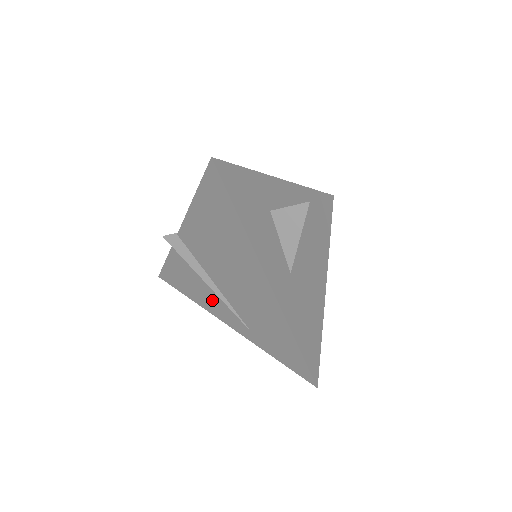
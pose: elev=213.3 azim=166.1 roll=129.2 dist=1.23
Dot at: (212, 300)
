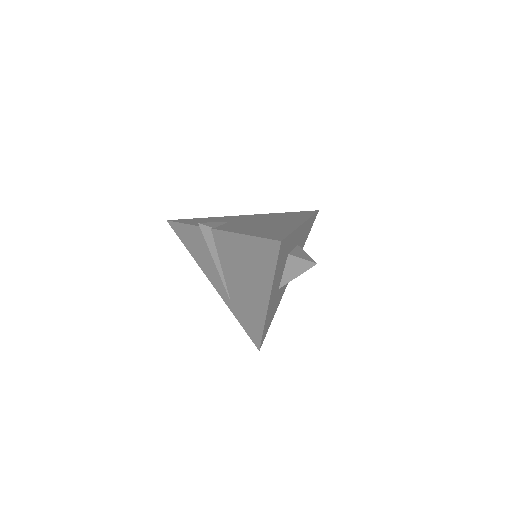
Dot at: (211, 269)
